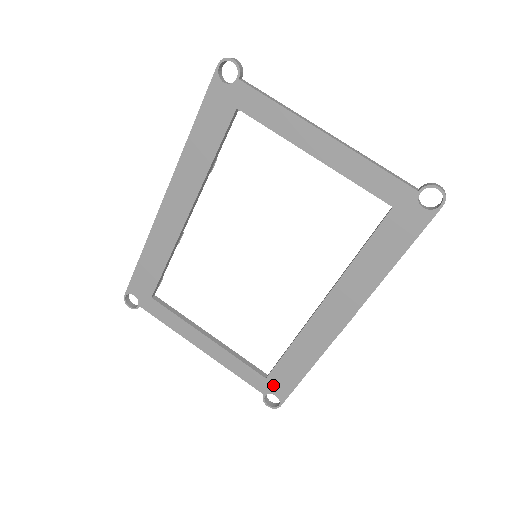
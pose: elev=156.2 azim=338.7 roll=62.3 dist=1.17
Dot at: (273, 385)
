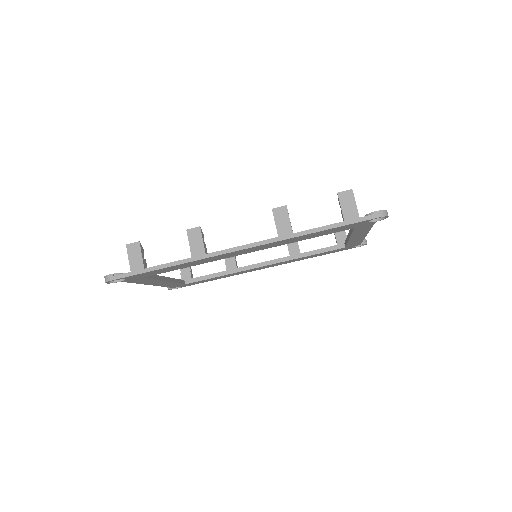
Dot at: occluded
